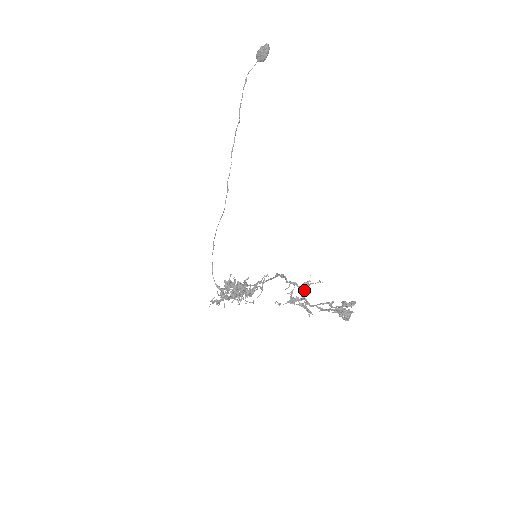
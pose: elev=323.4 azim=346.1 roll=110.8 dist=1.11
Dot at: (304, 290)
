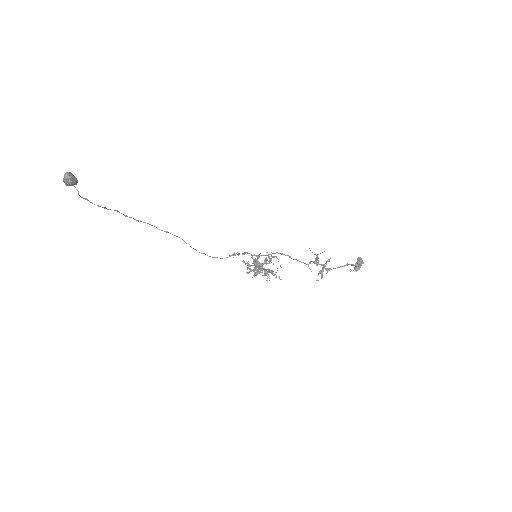
Dot at: (318, 261)
